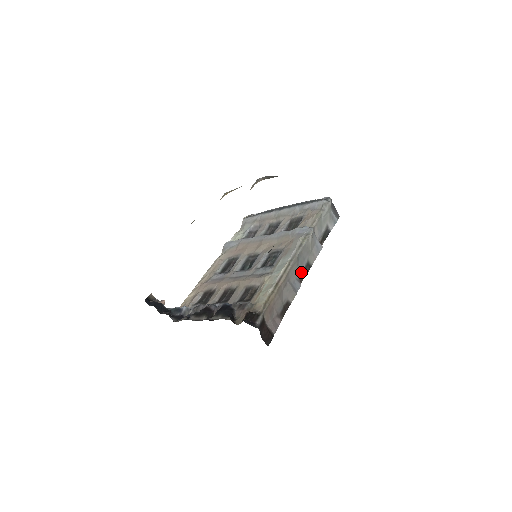
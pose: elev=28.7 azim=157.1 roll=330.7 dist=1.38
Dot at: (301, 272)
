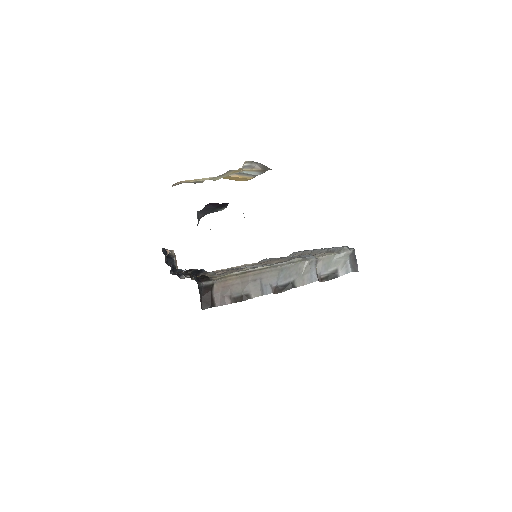
Dot at: (281, 284)
